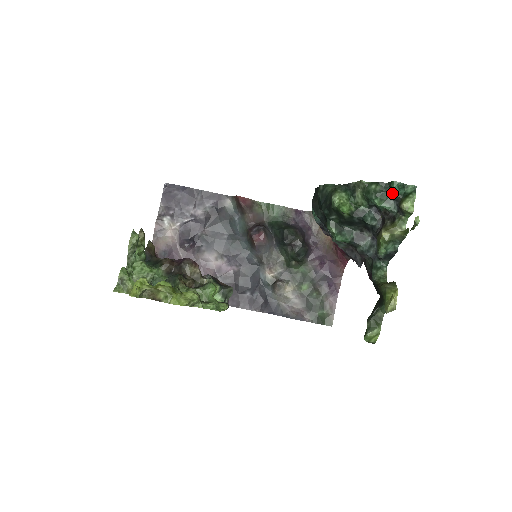
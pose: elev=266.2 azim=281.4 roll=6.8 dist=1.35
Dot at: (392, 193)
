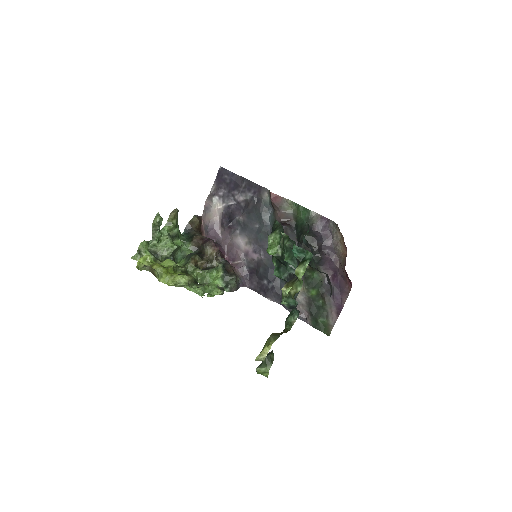
Dot at: (295, 254)
